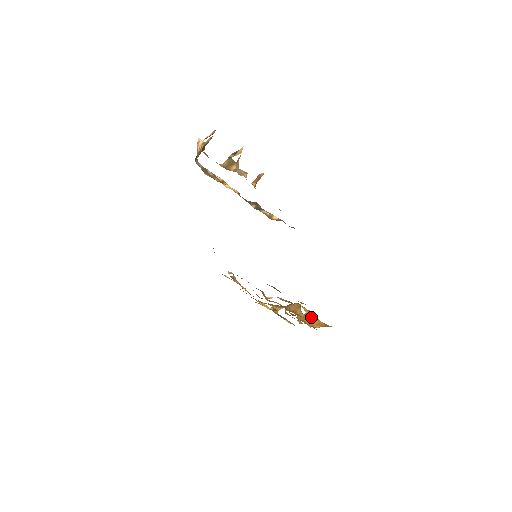
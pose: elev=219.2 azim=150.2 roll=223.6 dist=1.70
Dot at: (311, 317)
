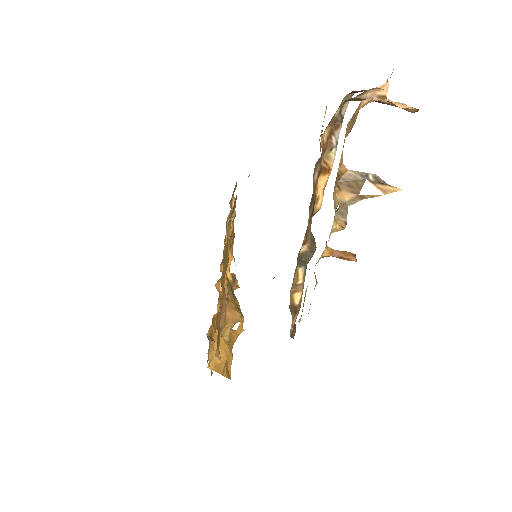
Dot at: (224, 350)
